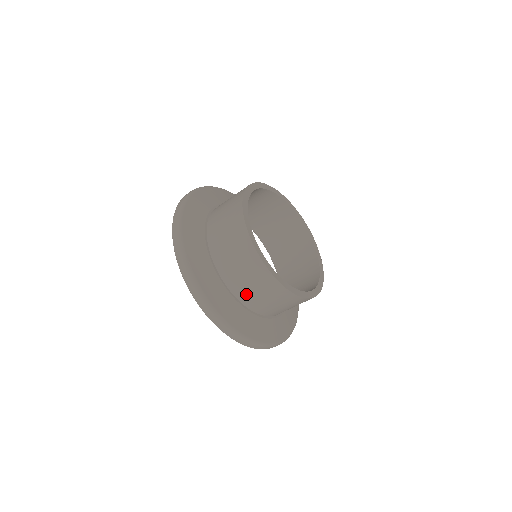
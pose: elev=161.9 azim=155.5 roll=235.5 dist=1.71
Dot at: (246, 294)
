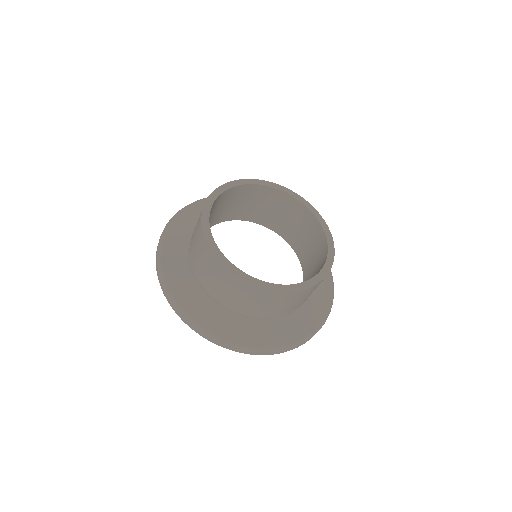
Dot at: (224, 297)
